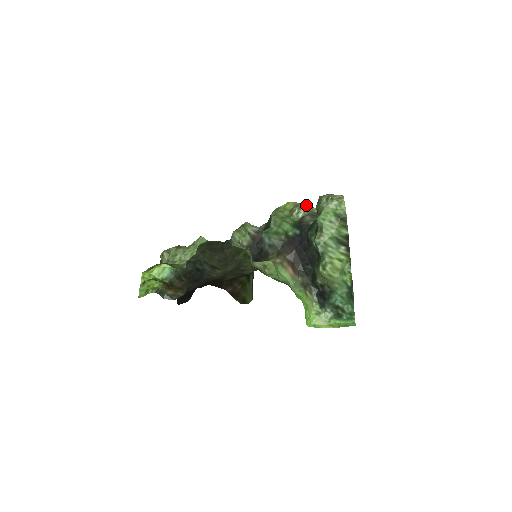
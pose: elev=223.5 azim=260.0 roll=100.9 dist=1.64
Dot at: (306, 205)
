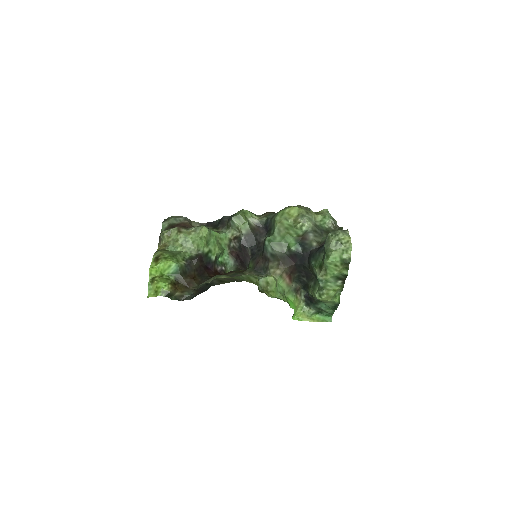
Dot at: (309, 212)
